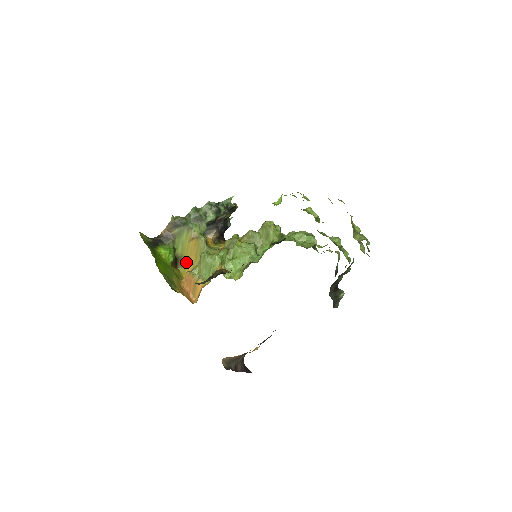
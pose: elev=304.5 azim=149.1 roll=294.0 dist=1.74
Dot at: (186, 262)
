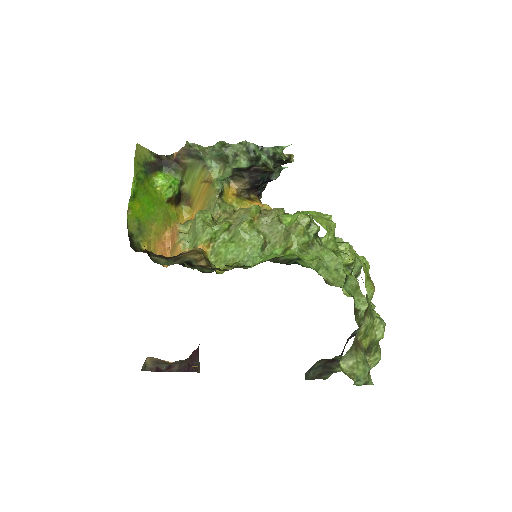
Dot at: (193, 203)
